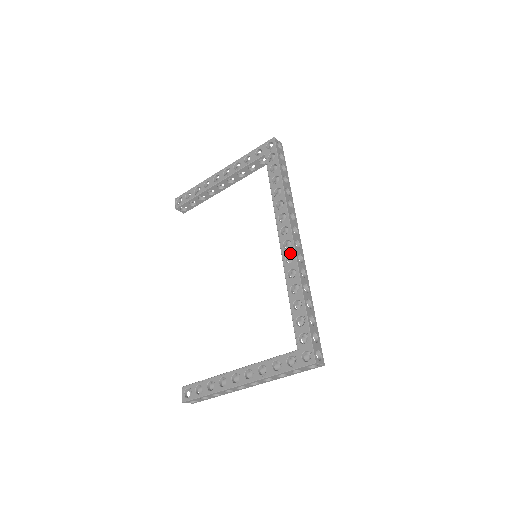
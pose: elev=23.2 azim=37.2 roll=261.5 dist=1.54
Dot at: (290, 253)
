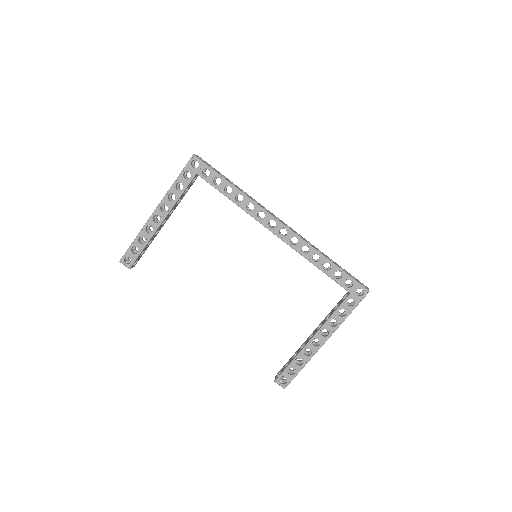
Dot at: (292, 237)
